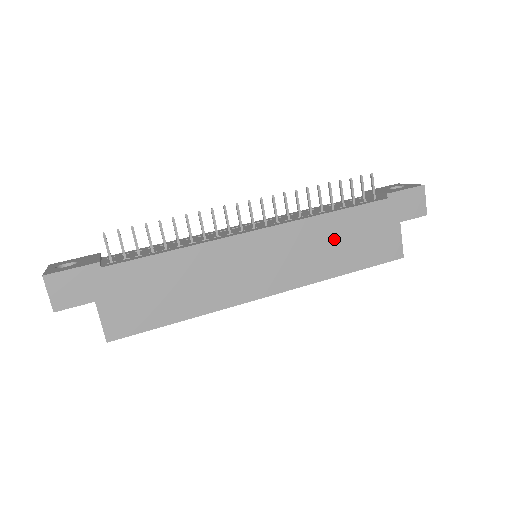
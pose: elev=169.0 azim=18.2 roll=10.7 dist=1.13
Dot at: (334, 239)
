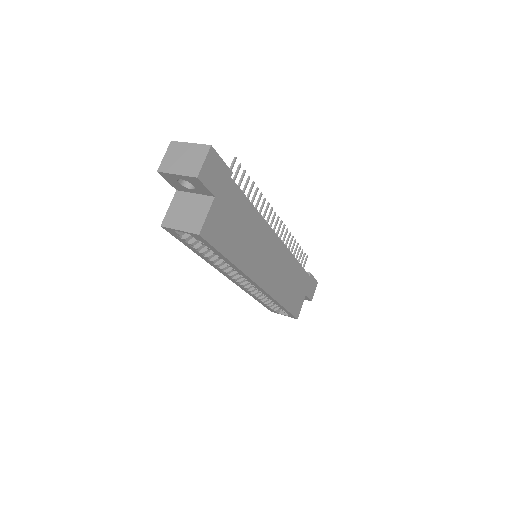
Dot at: (290, 278)
